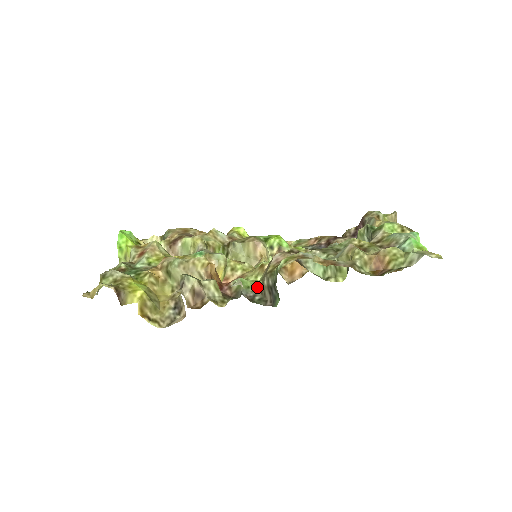
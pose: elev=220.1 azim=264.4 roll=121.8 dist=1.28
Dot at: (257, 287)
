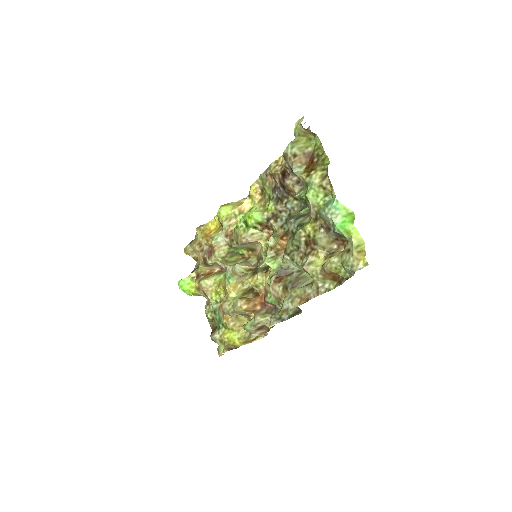
Dot at: occluded
